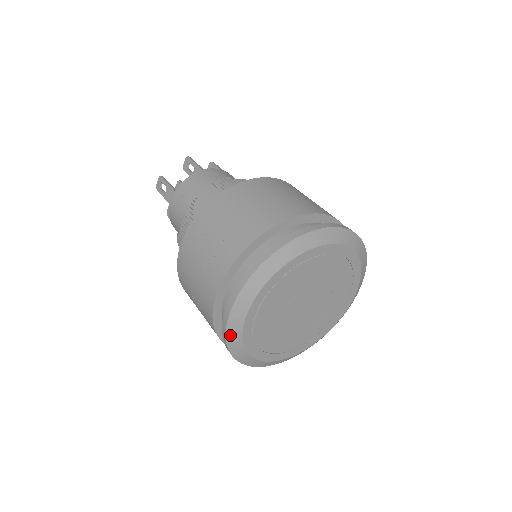
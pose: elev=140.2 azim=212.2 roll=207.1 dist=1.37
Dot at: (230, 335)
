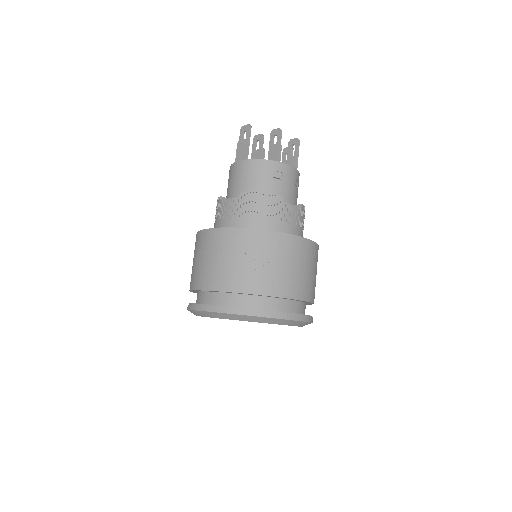
Dot at: (191, 311)
